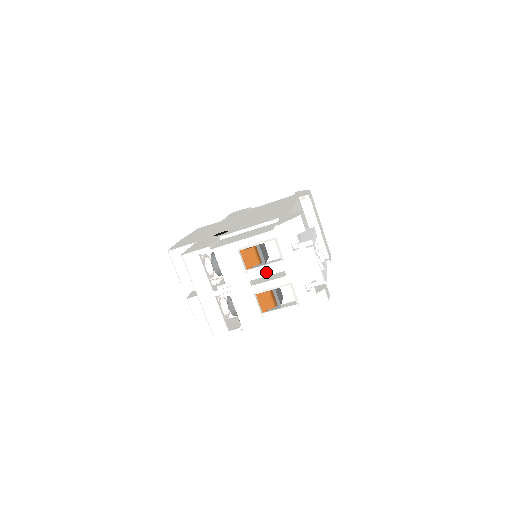
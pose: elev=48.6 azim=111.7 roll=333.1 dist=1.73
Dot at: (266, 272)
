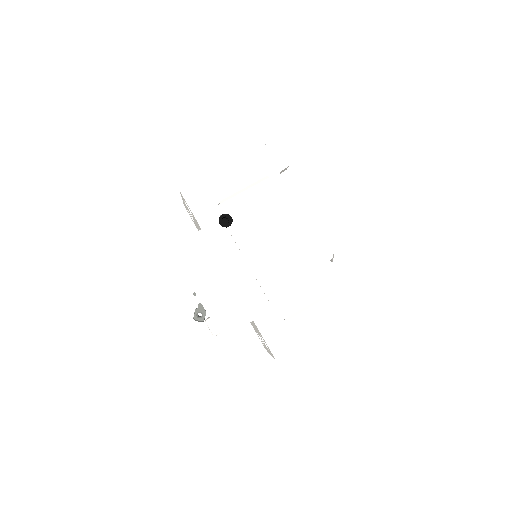
Dot at: occluded
